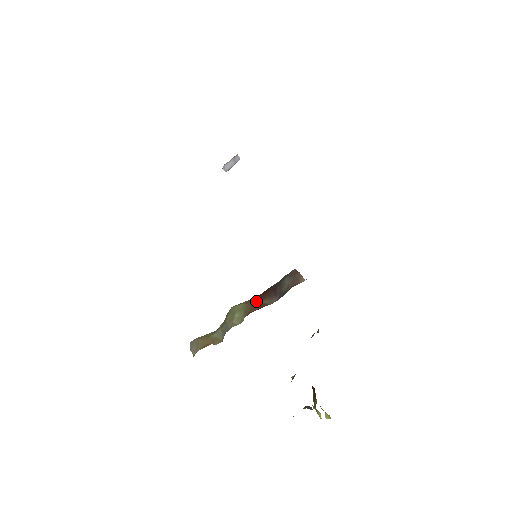
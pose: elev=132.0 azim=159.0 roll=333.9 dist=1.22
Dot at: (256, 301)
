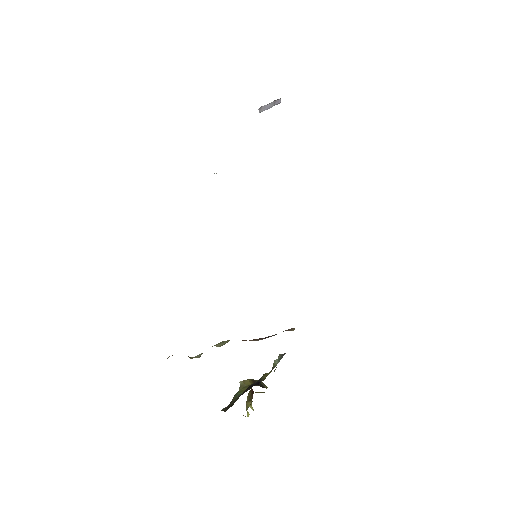
Dot at: (245, 340)
